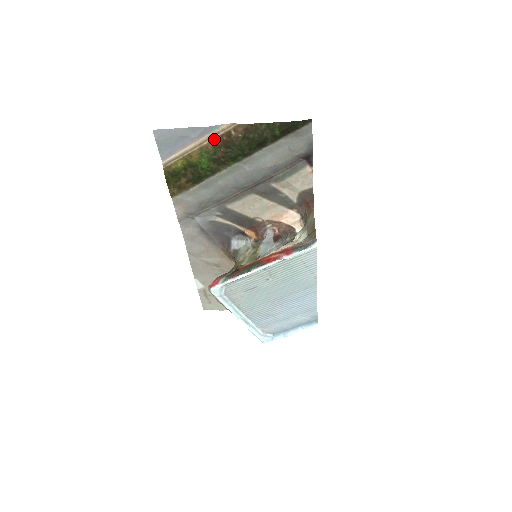
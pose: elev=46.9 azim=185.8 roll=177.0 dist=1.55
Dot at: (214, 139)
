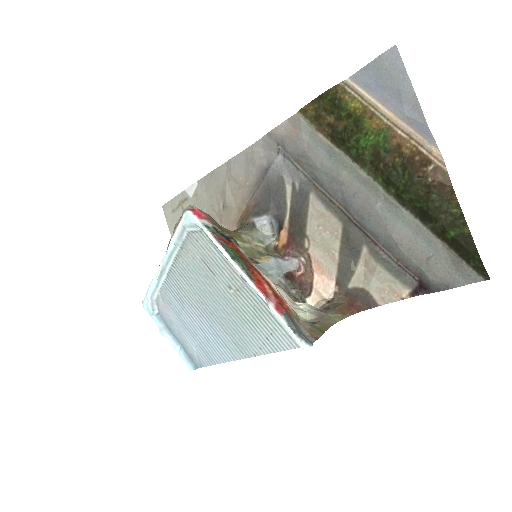
Dot at: (410, 143)
